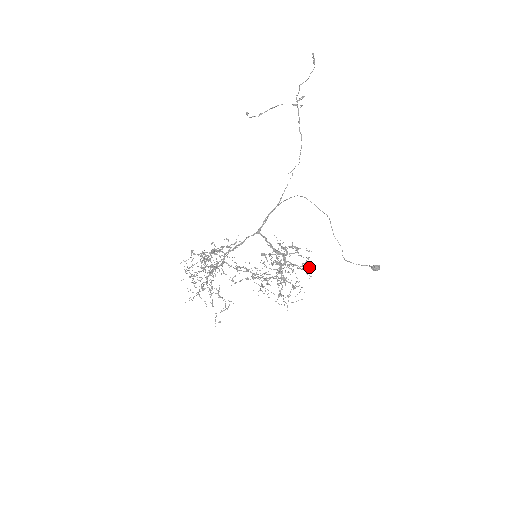
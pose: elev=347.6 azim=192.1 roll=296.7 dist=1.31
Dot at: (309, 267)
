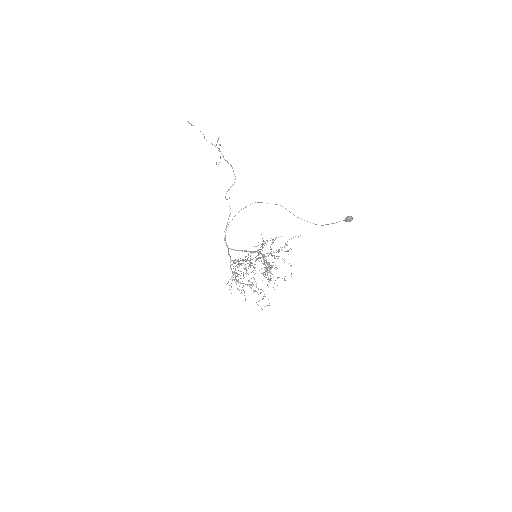
Dot at: occluded
